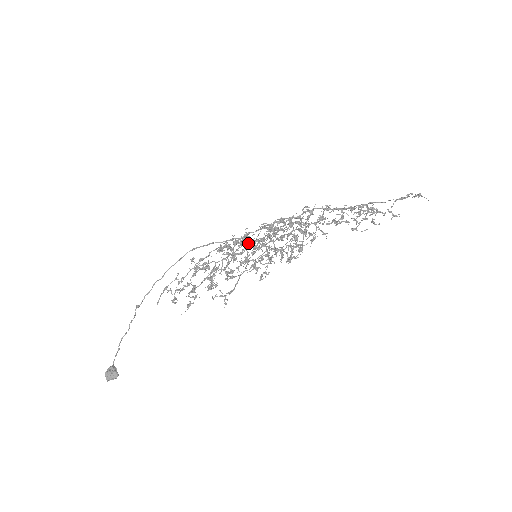
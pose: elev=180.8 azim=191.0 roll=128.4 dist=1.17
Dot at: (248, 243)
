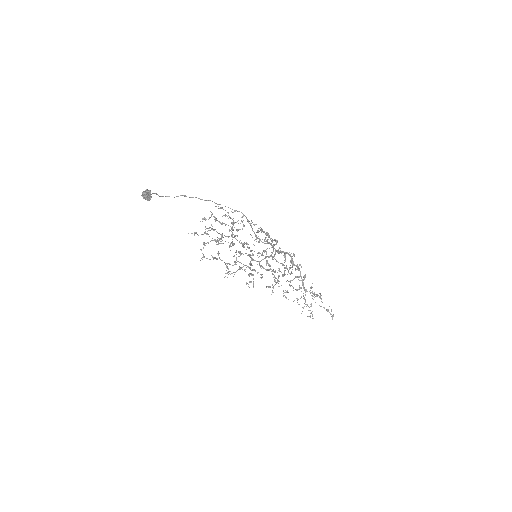
Dot at: occluded
